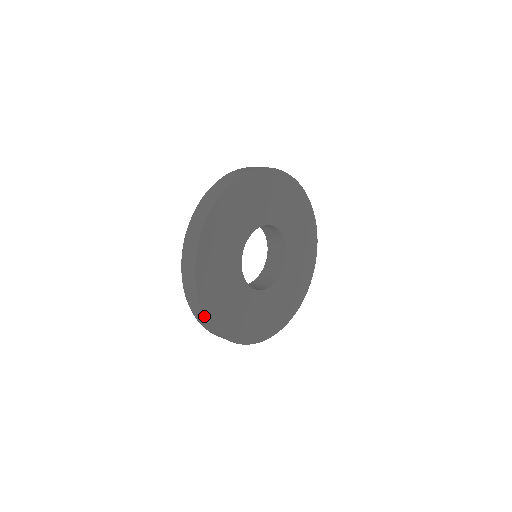
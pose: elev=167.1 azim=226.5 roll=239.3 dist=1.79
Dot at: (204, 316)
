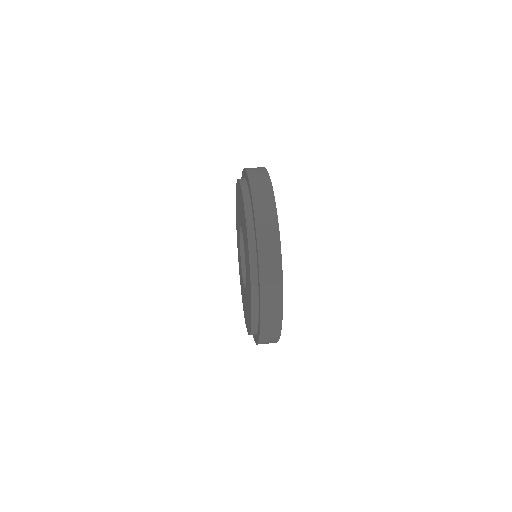
Dot at: occluded
